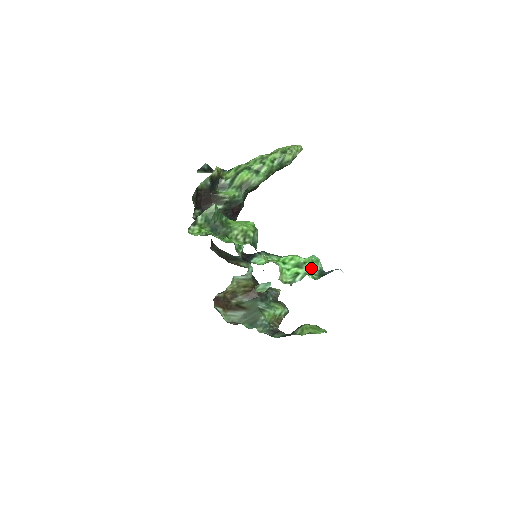
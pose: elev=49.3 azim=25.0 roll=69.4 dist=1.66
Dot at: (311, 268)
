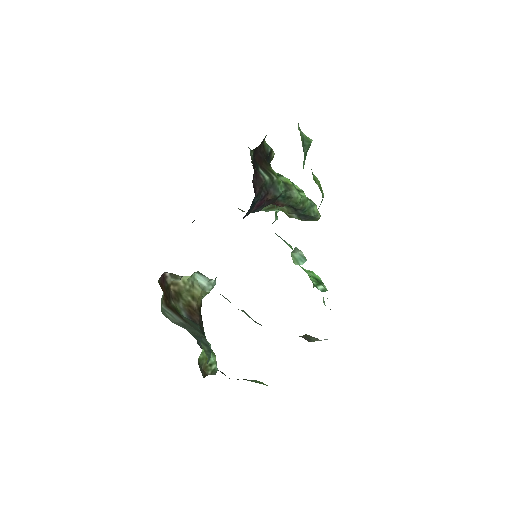
Dot at: occluded
